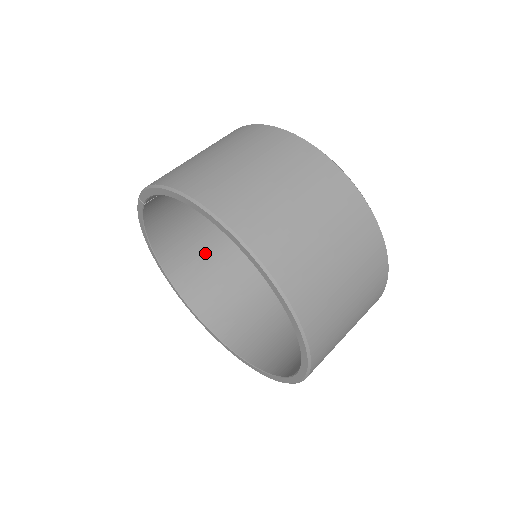
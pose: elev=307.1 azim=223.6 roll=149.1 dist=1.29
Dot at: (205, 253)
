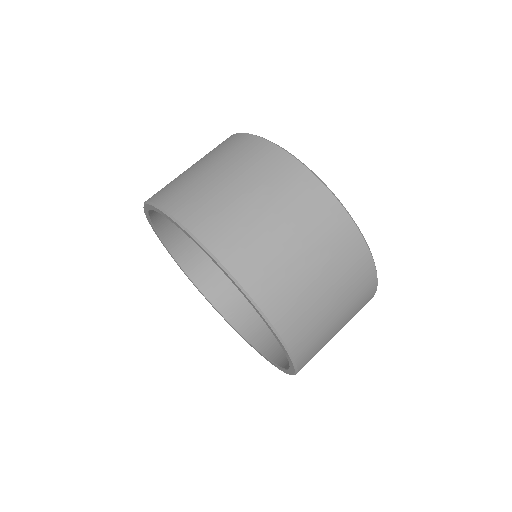
Dot at: occluded
